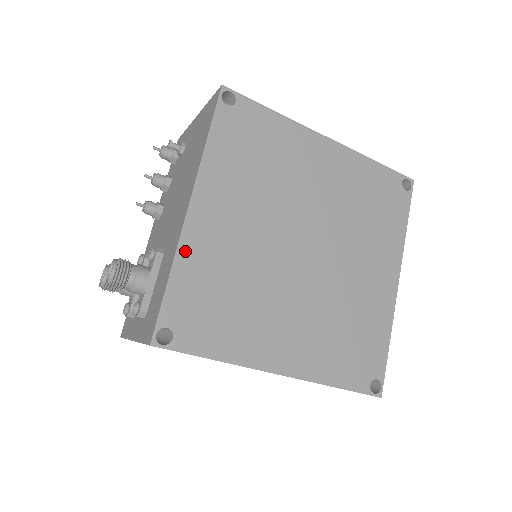
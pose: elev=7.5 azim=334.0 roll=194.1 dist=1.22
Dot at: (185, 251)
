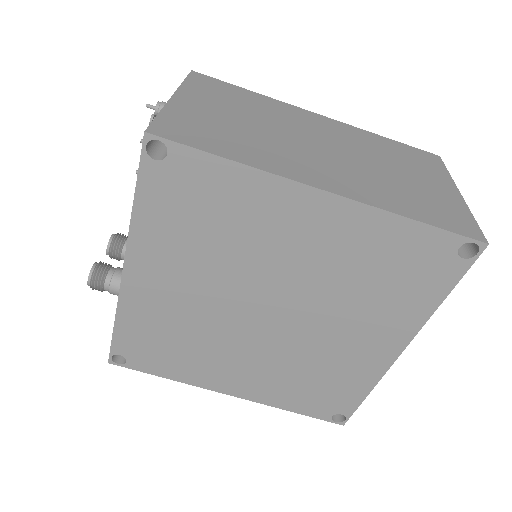
Dot at: (126, 307)
